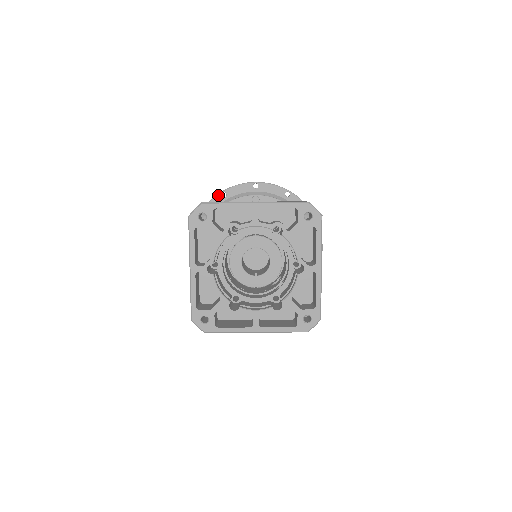
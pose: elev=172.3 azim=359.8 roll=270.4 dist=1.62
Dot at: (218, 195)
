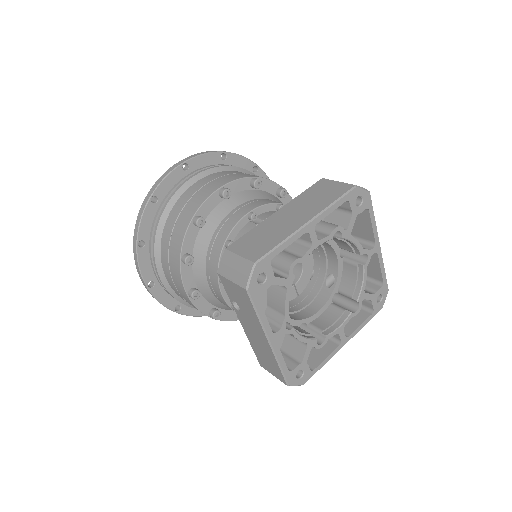
Dot at: (148, 204)
